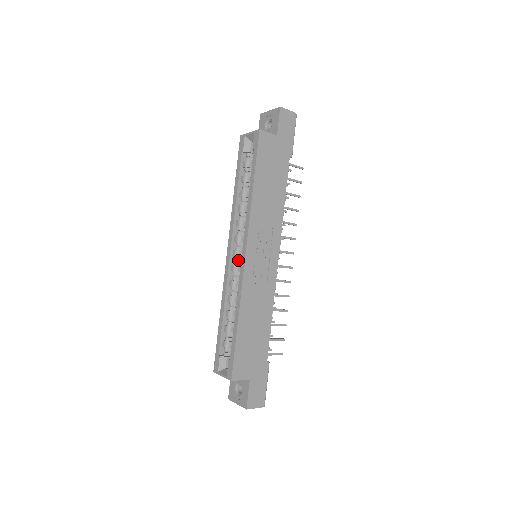
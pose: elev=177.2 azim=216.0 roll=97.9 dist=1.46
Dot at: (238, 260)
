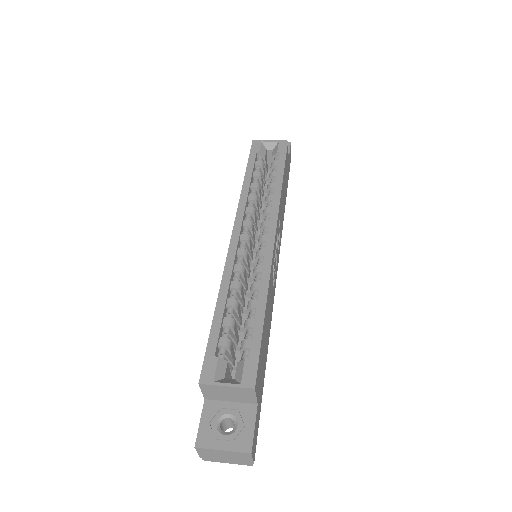
Dot at: (246, 247)
